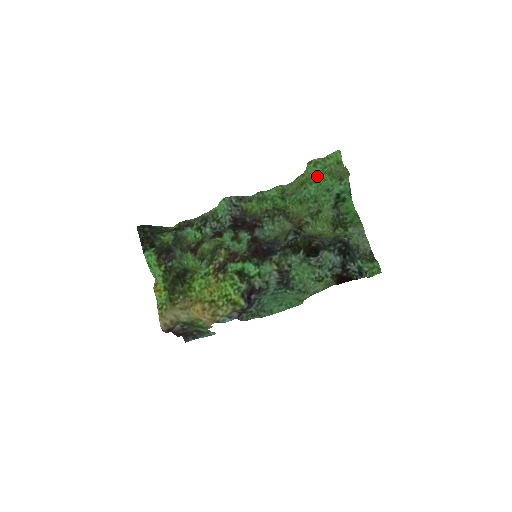
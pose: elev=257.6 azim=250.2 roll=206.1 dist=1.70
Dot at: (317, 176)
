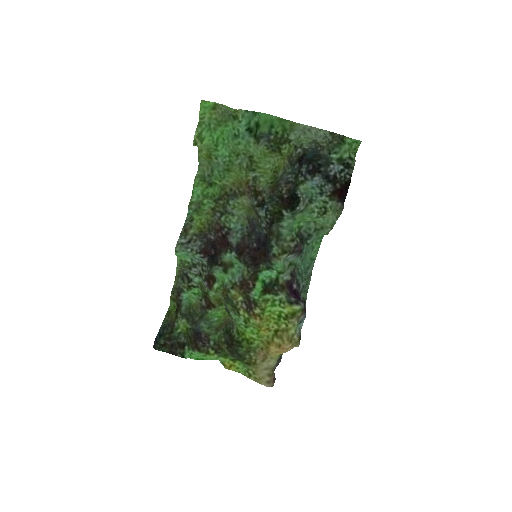
Dot at: (212, 139)
